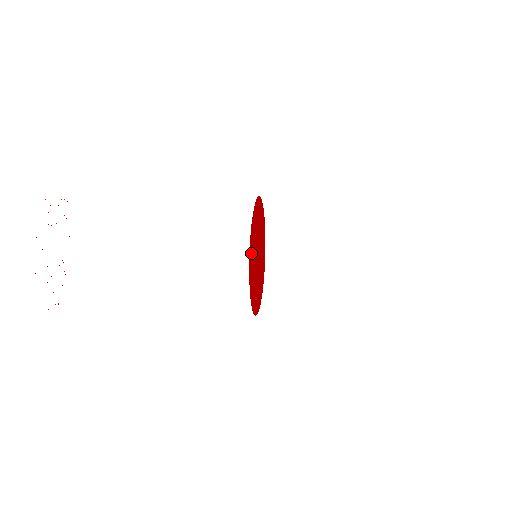
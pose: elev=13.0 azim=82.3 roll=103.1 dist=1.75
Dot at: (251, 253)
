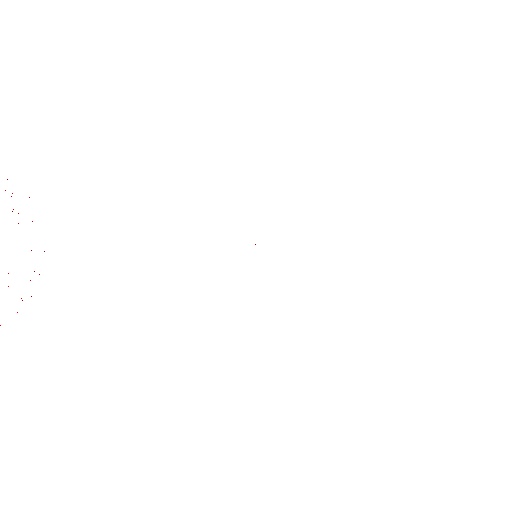
Dot at: occluded
